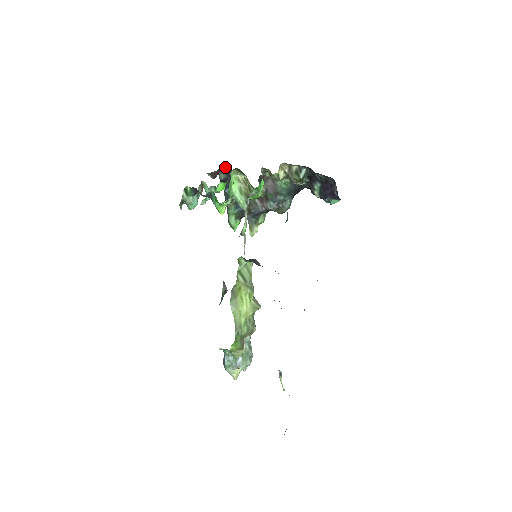
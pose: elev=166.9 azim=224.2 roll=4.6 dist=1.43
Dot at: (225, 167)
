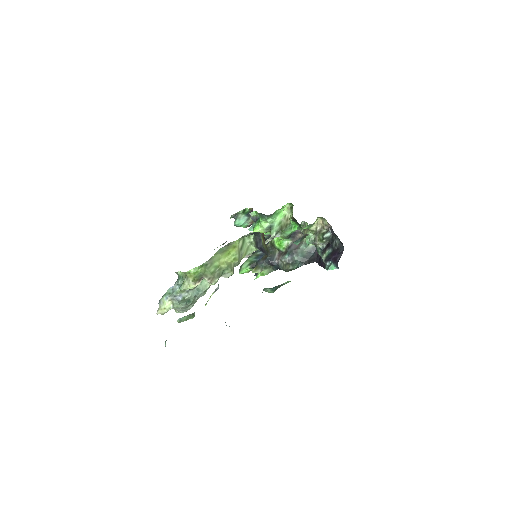
Dot at: occluded
